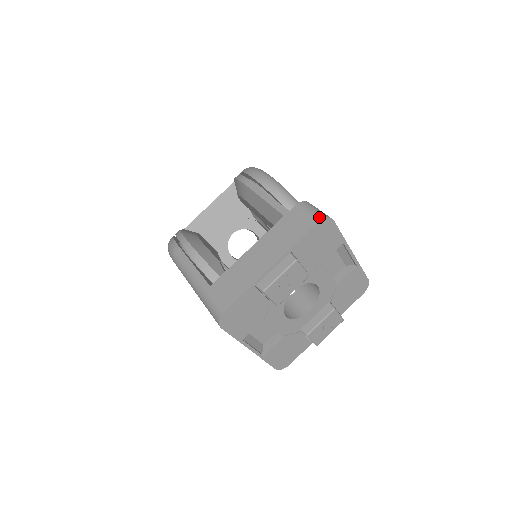
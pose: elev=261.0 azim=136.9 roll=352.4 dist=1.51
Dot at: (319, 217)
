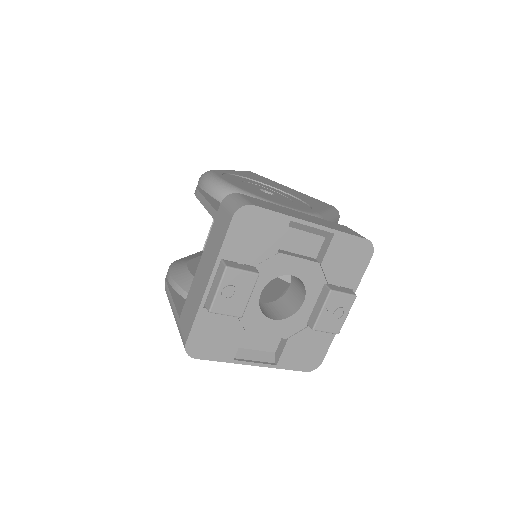
Dot at: (234, 210)
